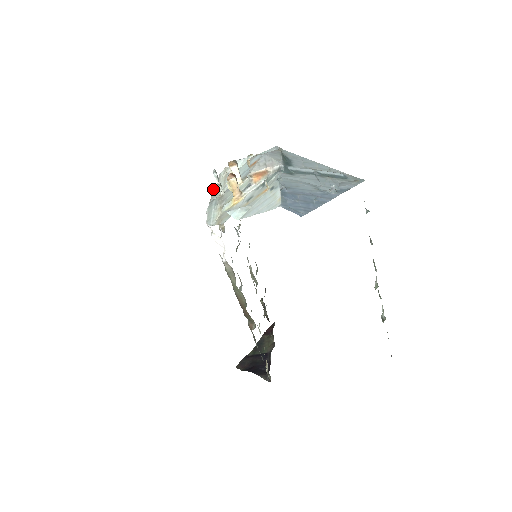
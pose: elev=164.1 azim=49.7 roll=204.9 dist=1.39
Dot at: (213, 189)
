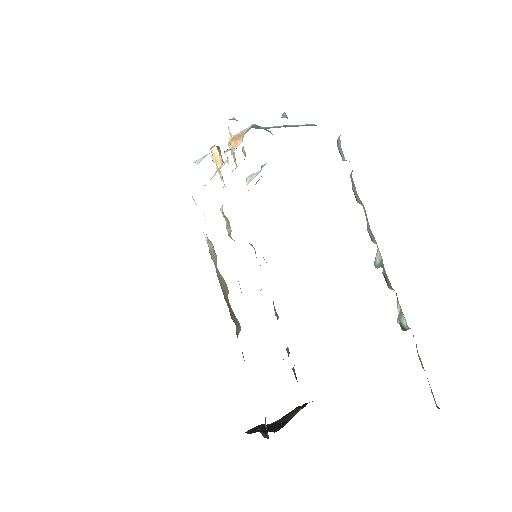
Dot at: occluded
